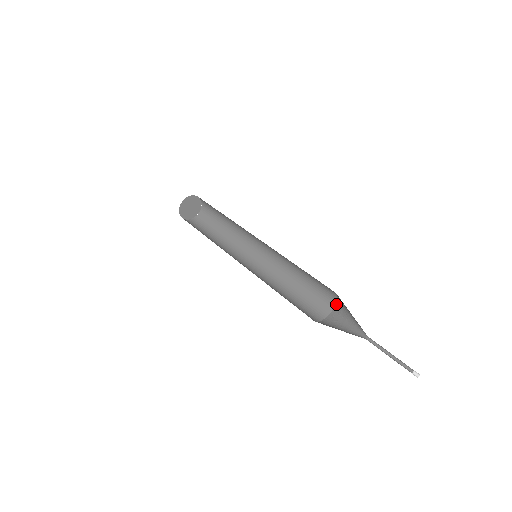
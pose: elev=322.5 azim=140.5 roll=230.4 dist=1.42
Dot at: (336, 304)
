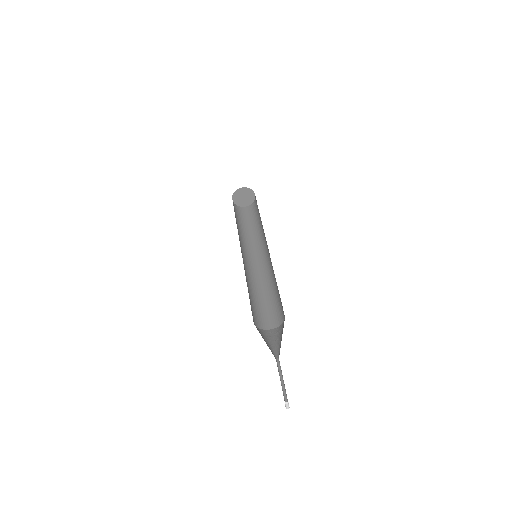
Dot at: (280, 325)
